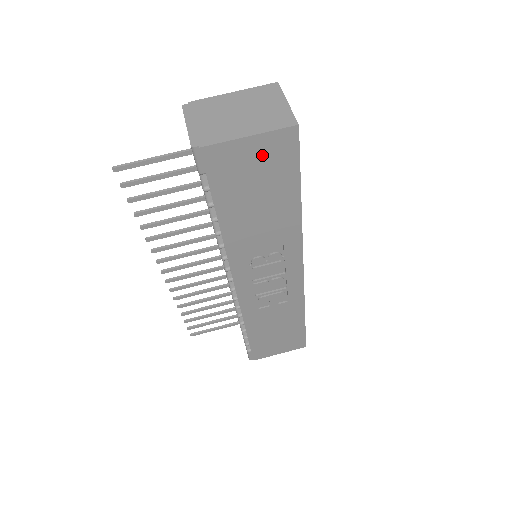
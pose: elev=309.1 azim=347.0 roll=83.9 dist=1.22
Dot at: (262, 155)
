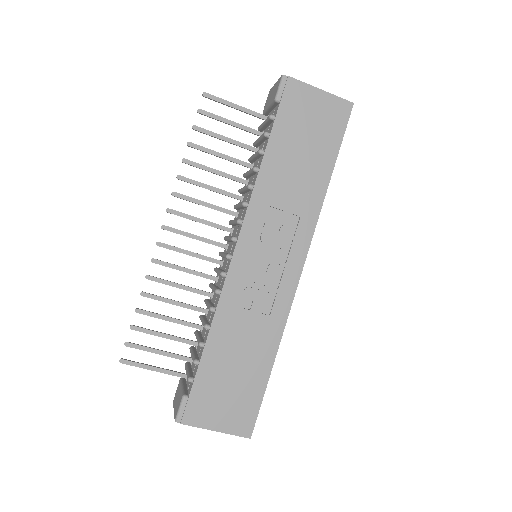
Dot at: (323, 111)
